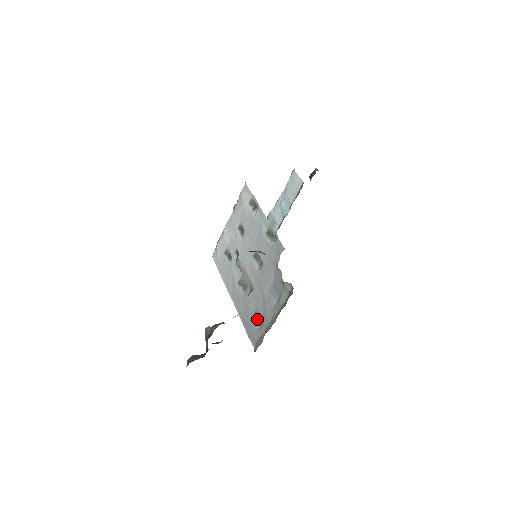
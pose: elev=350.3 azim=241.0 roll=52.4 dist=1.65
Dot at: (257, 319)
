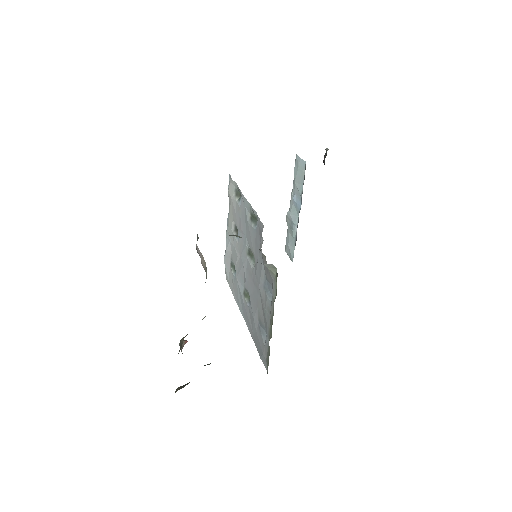
Dot at: (262, 331)
